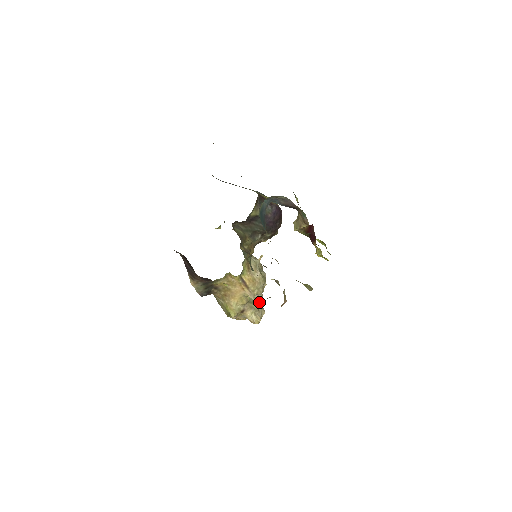
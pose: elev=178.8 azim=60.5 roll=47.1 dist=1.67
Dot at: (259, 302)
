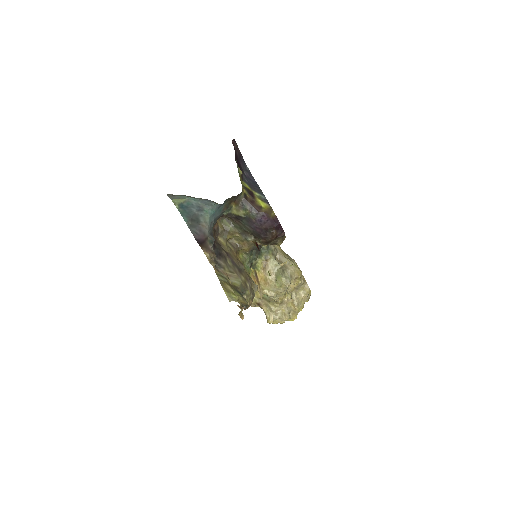
Dot at: (284, 306)
